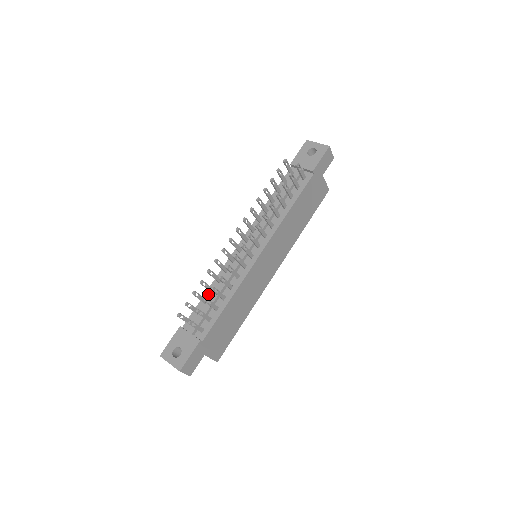
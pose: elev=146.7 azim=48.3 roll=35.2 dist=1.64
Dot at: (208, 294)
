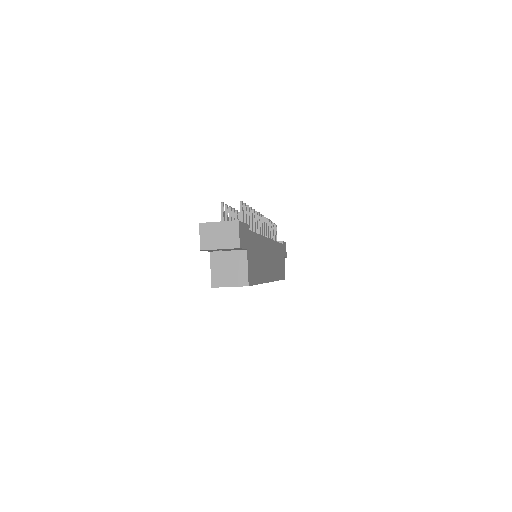
Dot at: occluded
